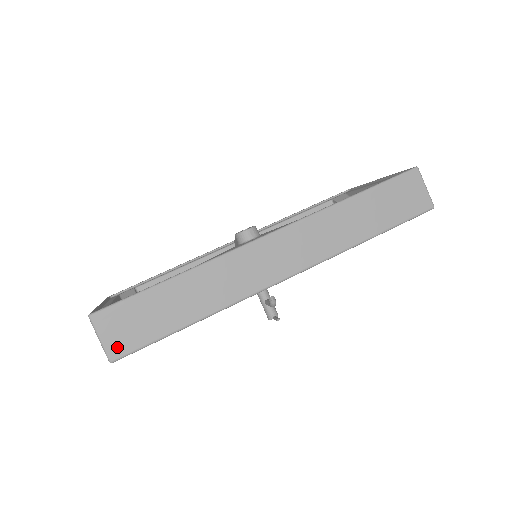
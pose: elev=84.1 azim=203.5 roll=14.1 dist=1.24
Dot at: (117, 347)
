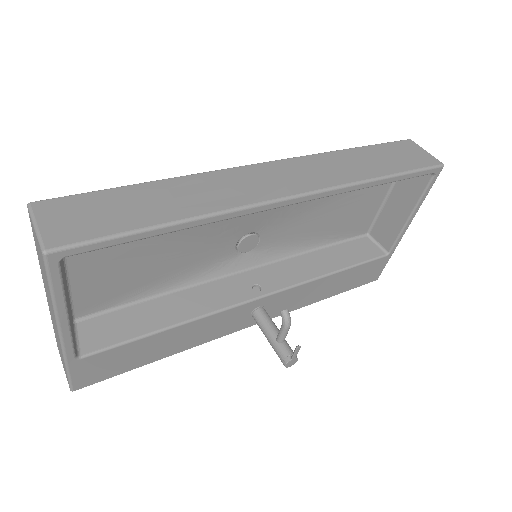
Dot at: (59, 235)
